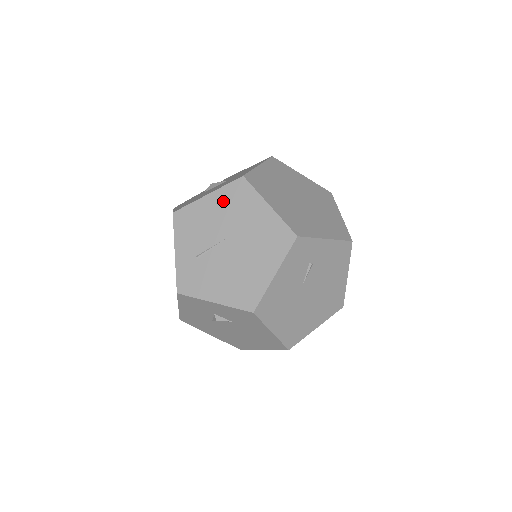
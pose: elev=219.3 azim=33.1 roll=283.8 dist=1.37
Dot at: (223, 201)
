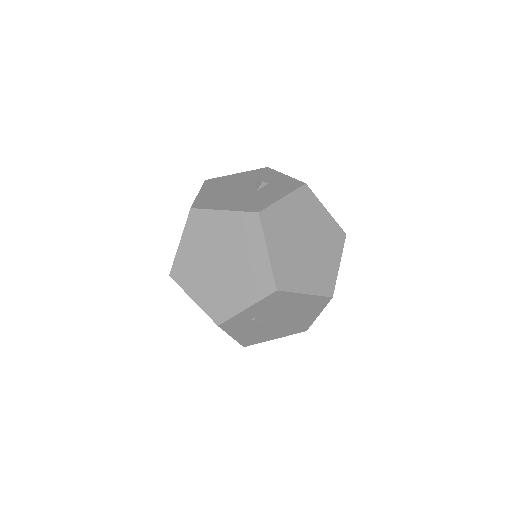
Dot at: occluded
